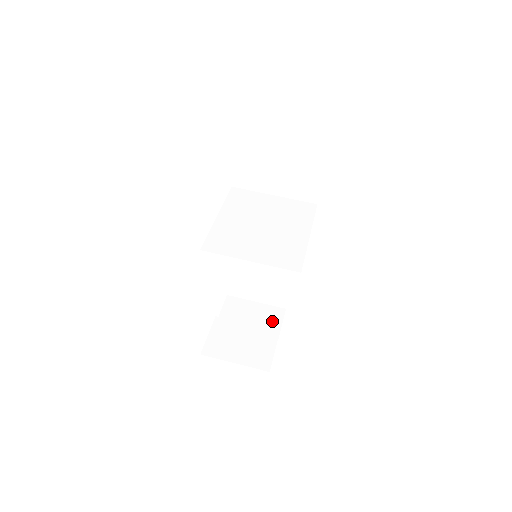
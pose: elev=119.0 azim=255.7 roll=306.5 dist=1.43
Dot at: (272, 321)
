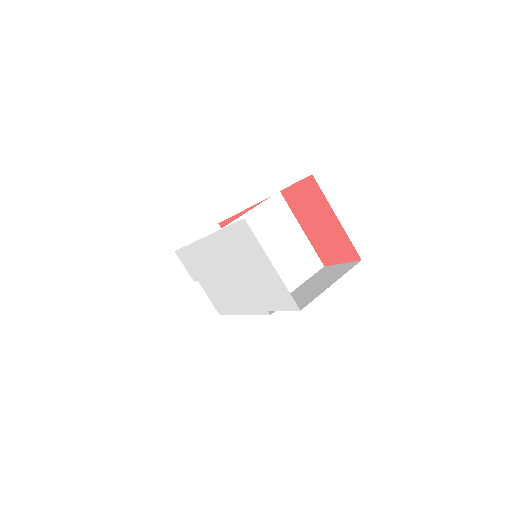
Dot at: occluded
